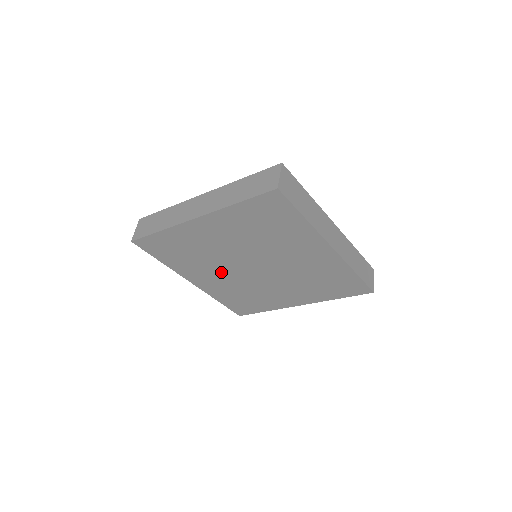
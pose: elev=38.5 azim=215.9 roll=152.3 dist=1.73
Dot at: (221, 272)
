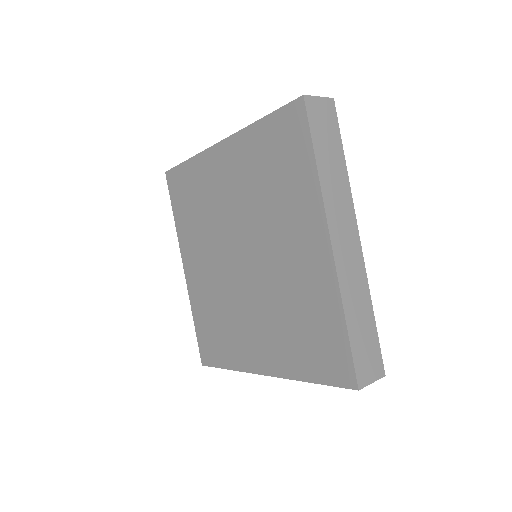
Dot at: (212, 257)
